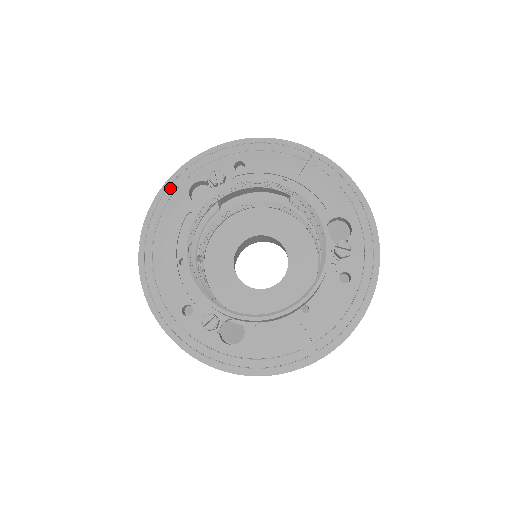
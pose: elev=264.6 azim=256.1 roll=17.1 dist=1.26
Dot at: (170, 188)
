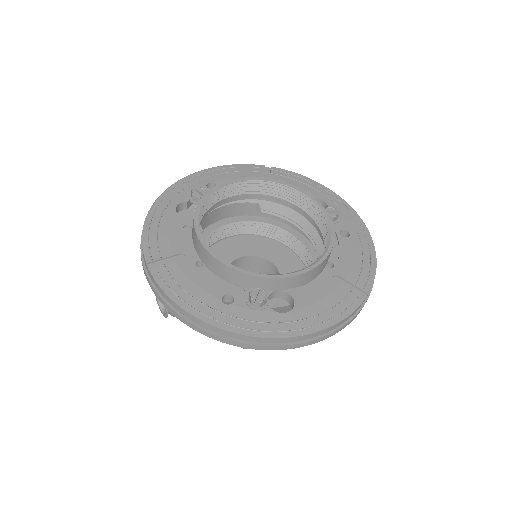
Dot at: (156, 214)
